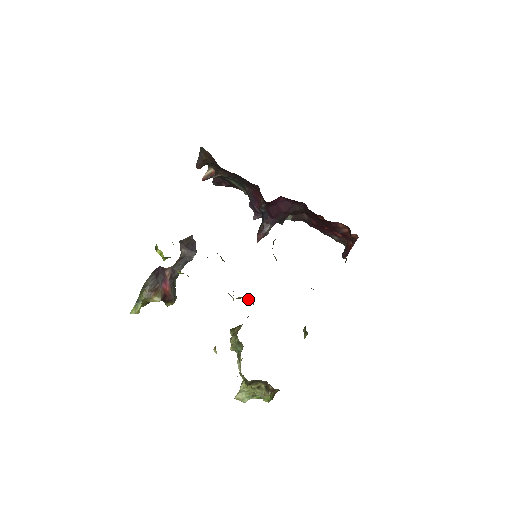
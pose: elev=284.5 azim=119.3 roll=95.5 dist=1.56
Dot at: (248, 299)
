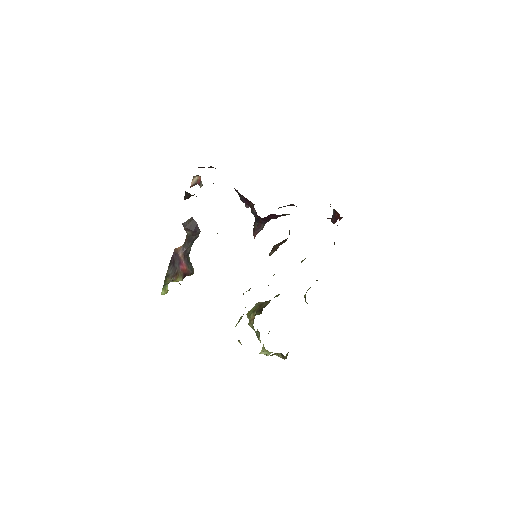
Dot at: occluded
